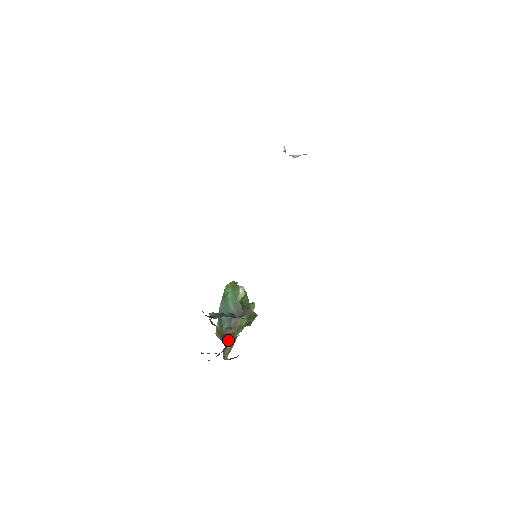
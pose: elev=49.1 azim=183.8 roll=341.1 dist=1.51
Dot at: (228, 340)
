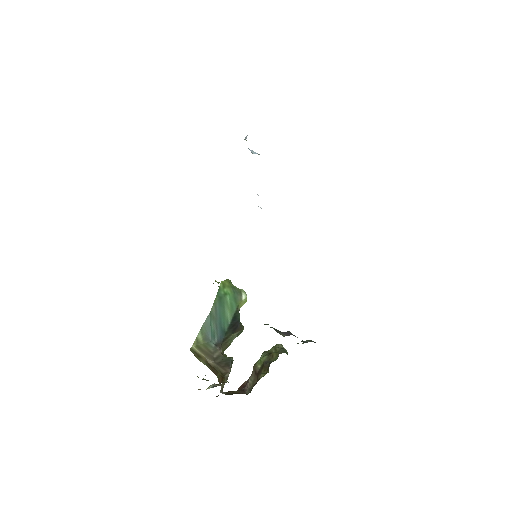
Dot at: (224, 363)
